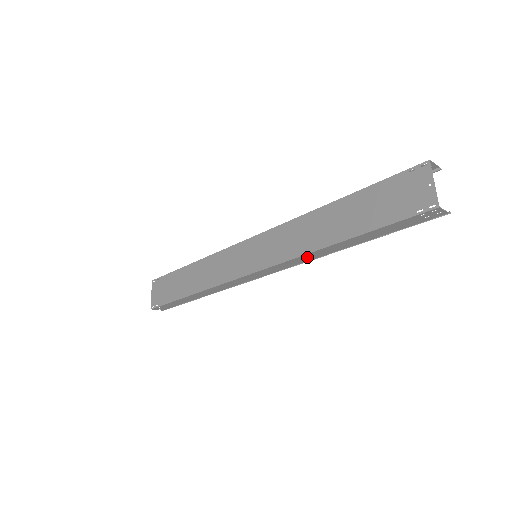
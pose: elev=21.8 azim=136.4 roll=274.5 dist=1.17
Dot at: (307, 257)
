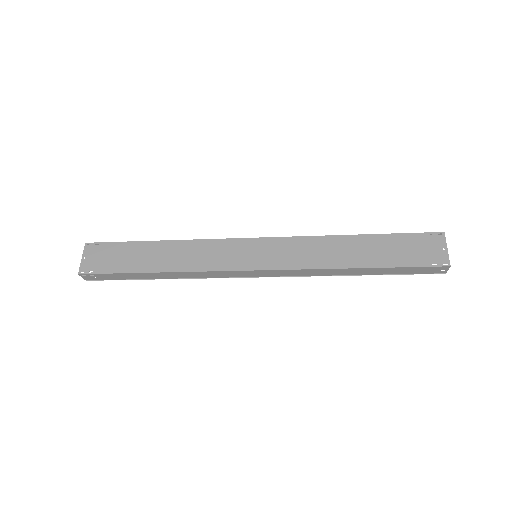
Dot at: (318, 272)
